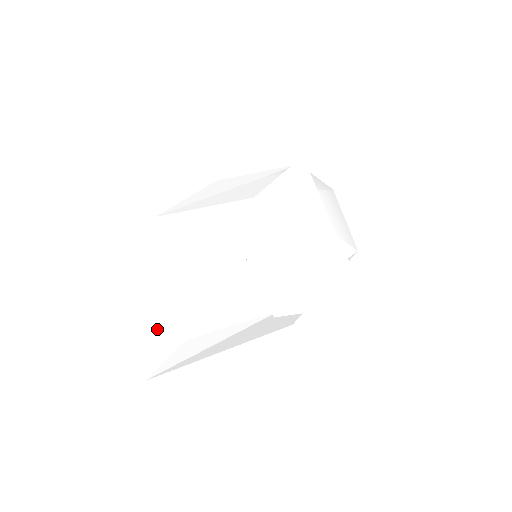
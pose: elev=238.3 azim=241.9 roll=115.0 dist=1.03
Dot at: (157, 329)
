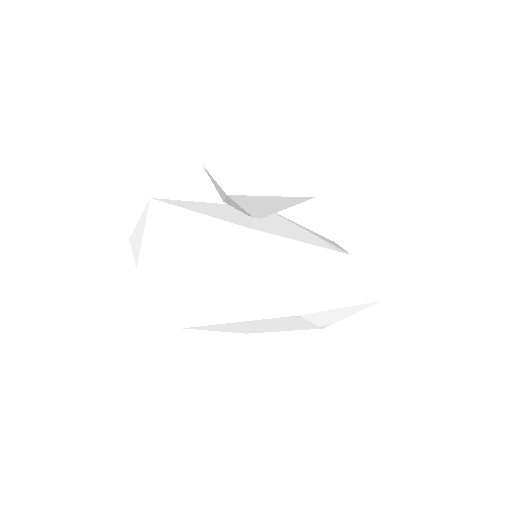
Dot at: (149, 227)
